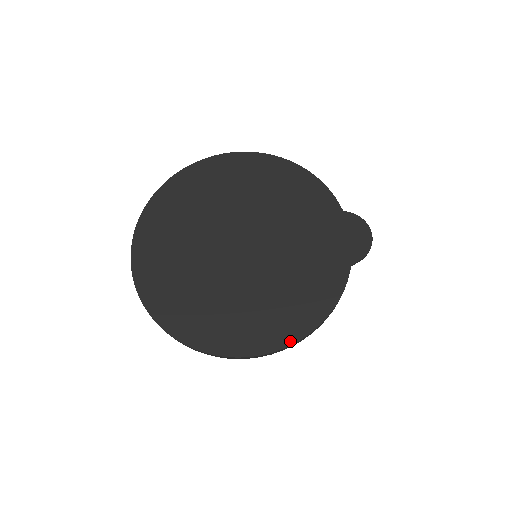
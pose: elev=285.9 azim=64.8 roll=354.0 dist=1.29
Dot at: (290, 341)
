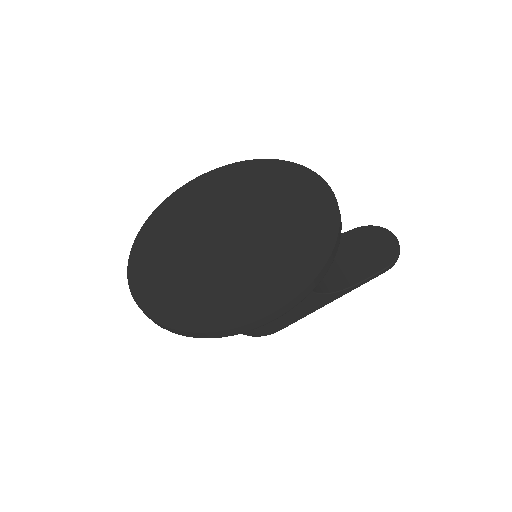
Dot at: (261, 314)
